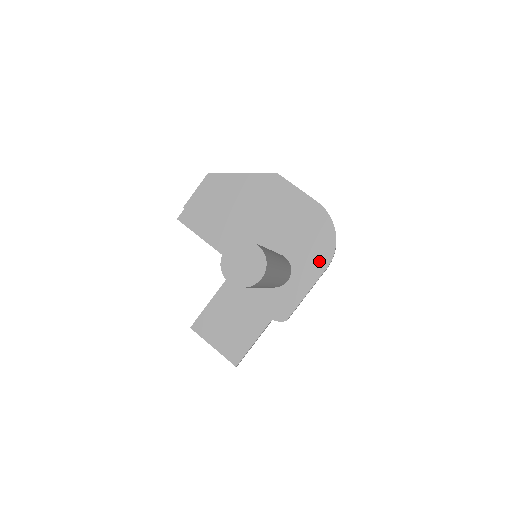
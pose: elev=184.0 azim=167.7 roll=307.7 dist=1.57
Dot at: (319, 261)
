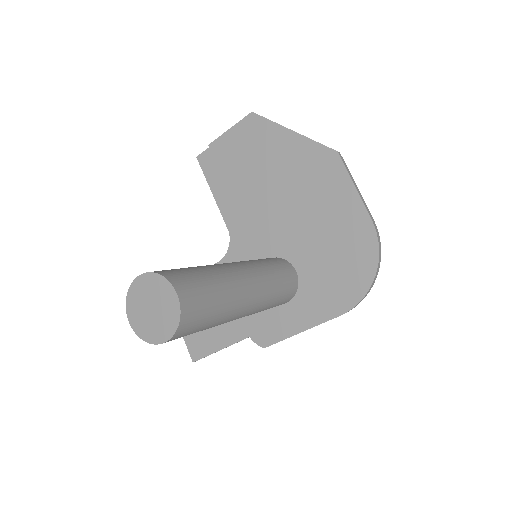
Dot at: (335, 301)
